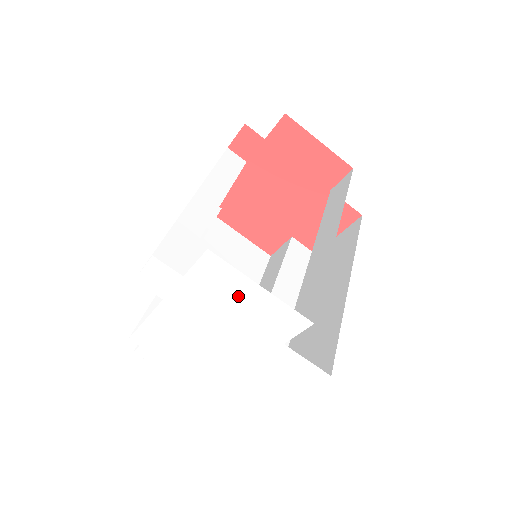
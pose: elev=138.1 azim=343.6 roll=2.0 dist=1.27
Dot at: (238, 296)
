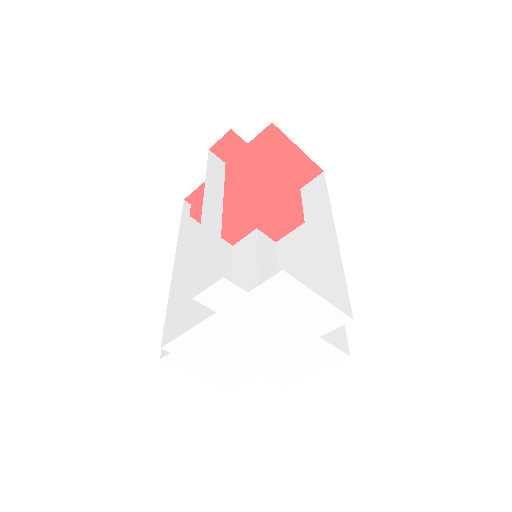
Dot at: (294, 304)
